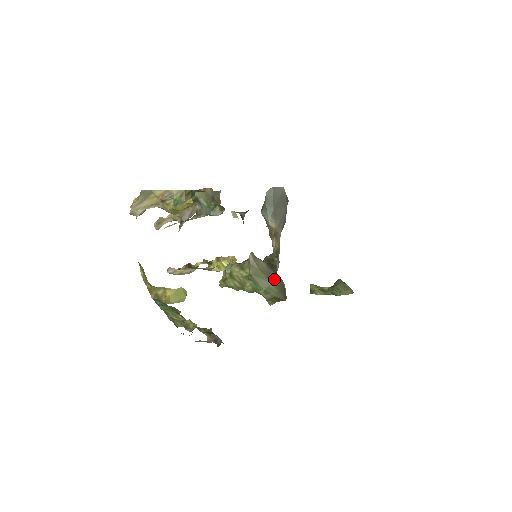
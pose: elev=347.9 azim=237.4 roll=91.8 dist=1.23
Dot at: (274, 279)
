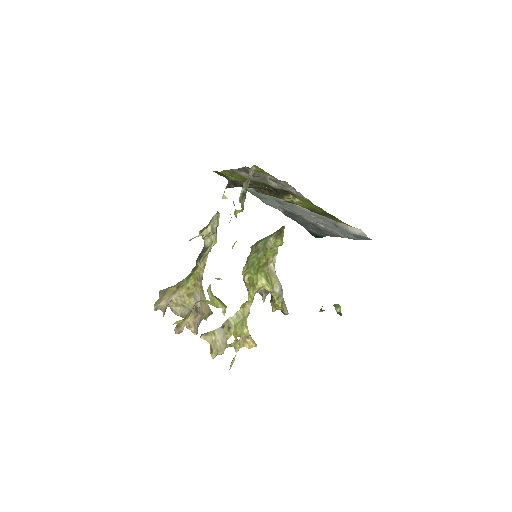
Dot at: occluded
